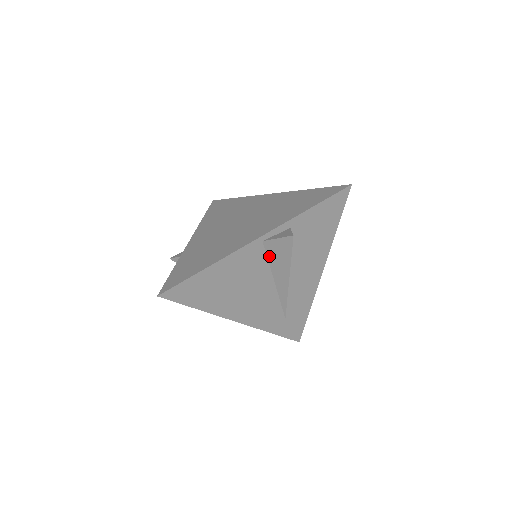
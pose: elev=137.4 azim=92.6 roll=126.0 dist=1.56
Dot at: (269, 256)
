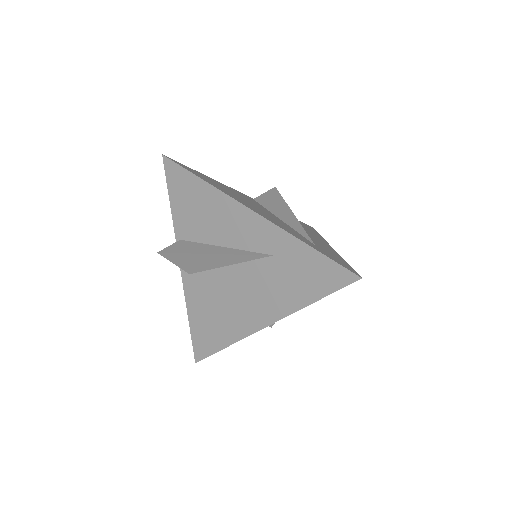
Dot at: (263, 205)
